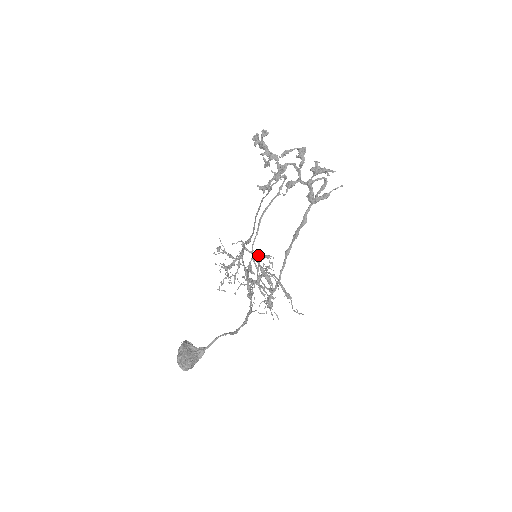
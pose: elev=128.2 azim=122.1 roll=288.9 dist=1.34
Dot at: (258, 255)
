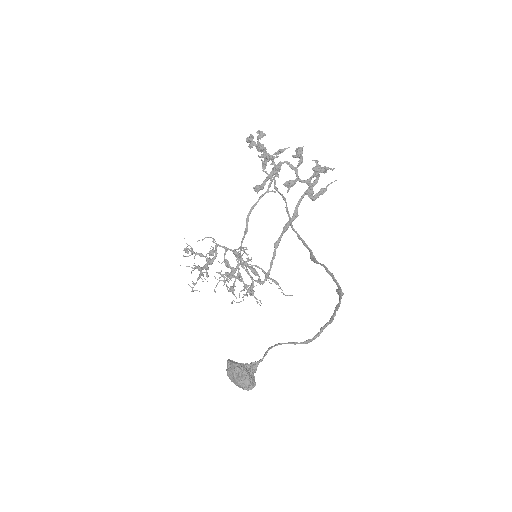
Dot at: (235, 249)
